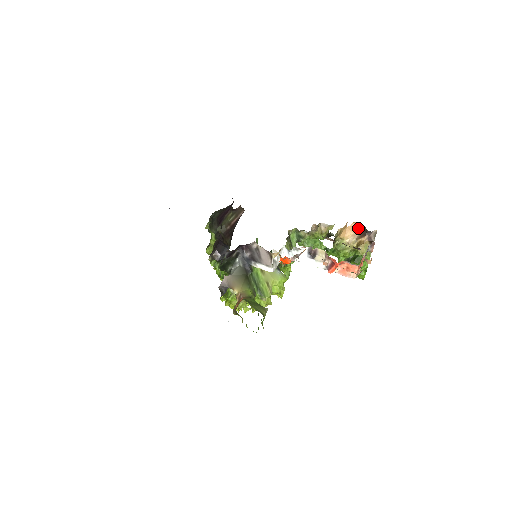
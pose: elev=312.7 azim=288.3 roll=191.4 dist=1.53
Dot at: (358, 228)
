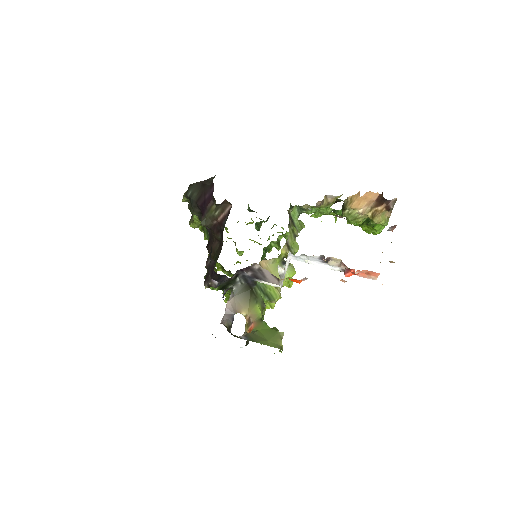
Dot at: (373, 197)
